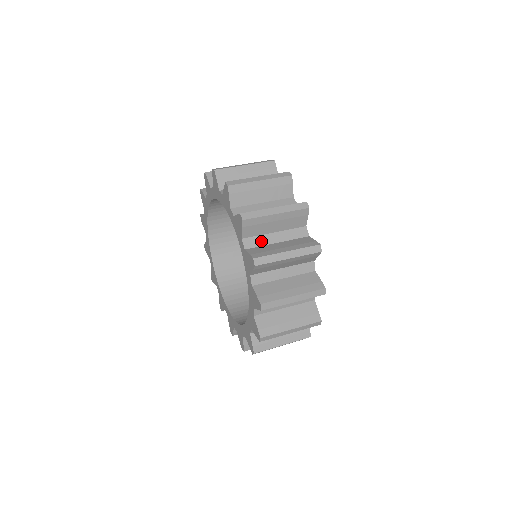
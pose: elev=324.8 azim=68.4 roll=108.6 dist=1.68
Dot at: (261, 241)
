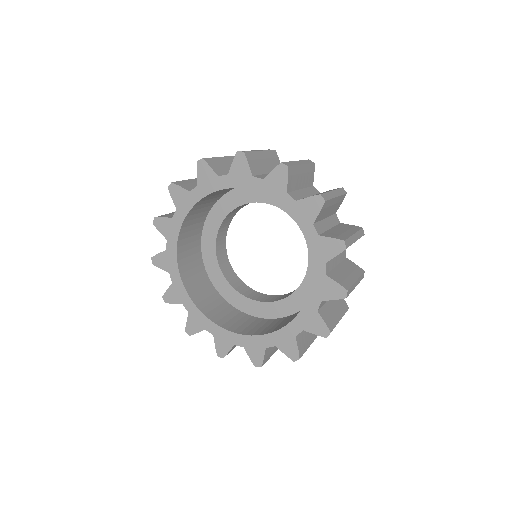
Dot at: (323, 227)
